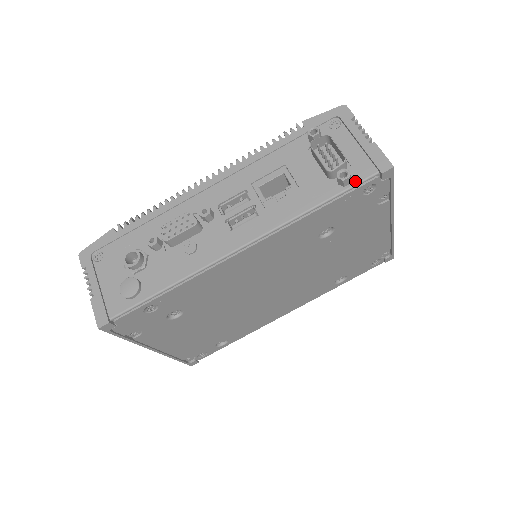
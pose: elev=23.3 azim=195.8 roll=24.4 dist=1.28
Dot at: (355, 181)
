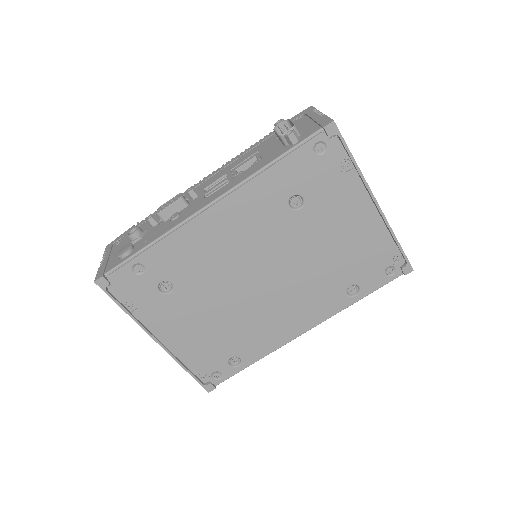
Dot at: (302, 139)
